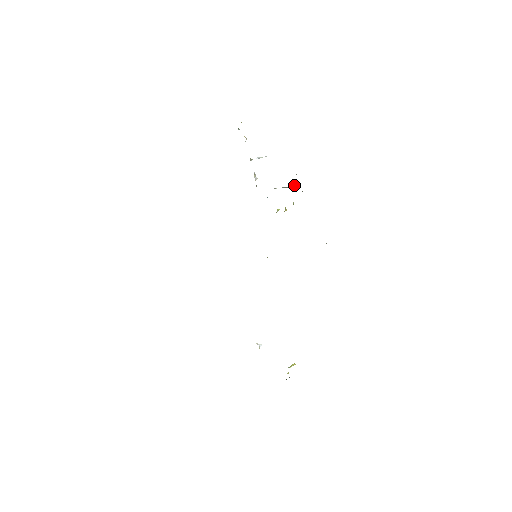
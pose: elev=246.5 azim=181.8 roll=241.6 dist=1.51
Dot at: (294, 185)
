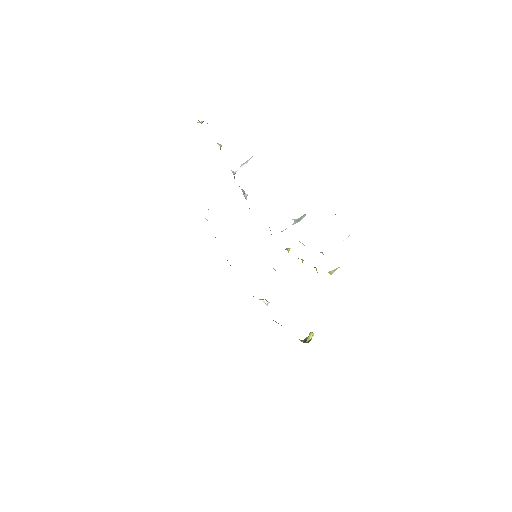
Dot at: (305, 215)
